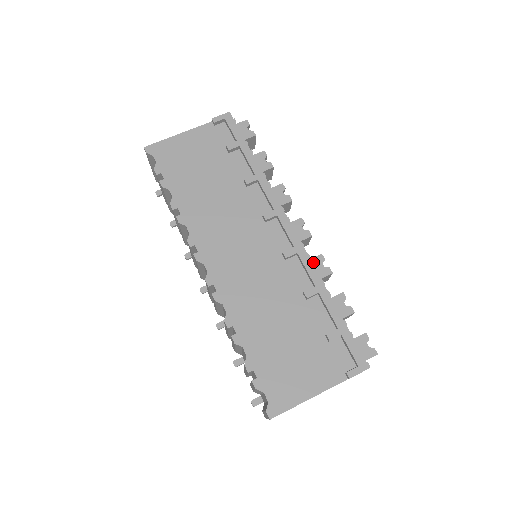
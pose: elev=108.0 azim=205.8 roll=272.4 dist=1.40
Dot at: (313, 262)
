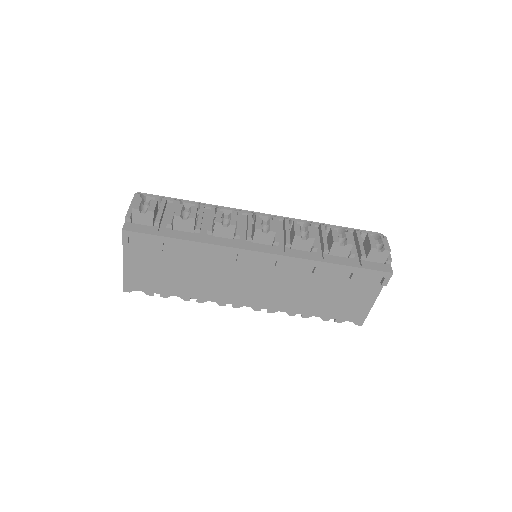
Dot at: (296, 244)
